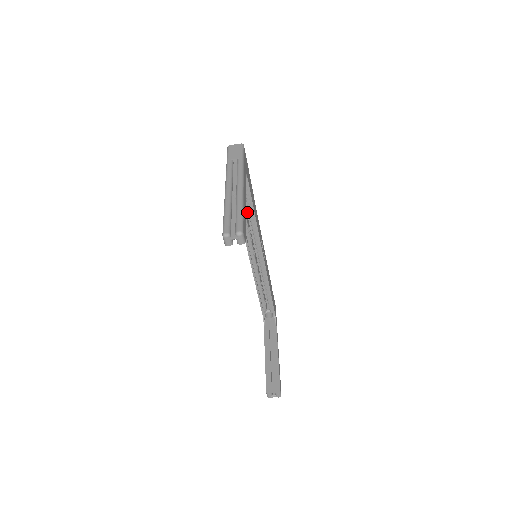
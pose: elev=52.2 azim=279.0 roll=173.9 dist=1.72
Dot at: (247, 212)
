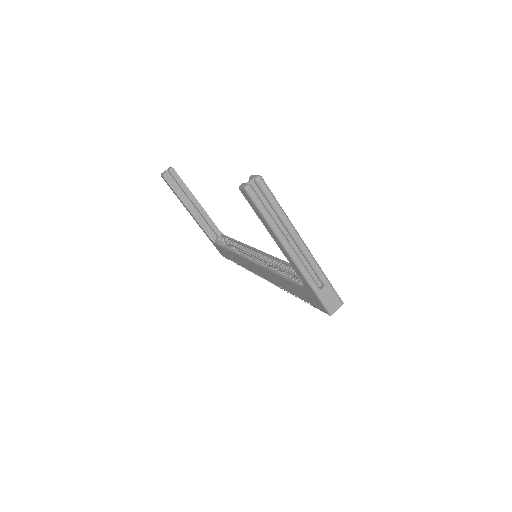
Dot at: occluded
